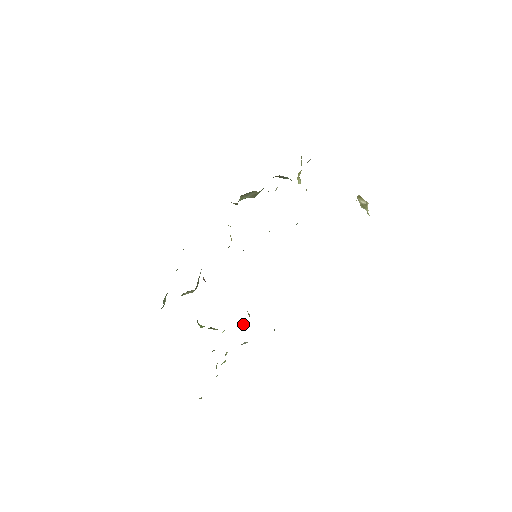
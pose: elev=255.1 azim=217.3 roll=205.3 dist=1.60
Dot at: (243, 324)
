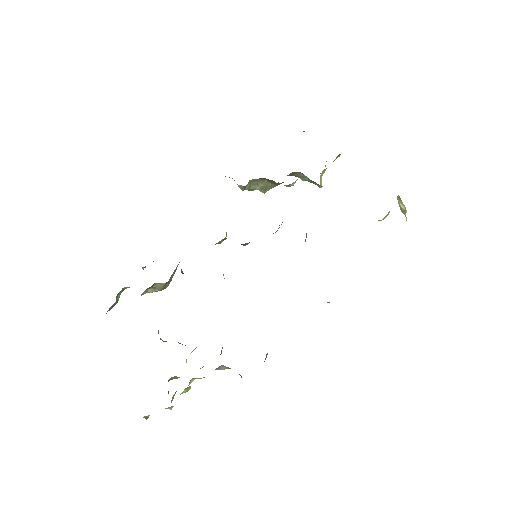
Dot at: occluded
